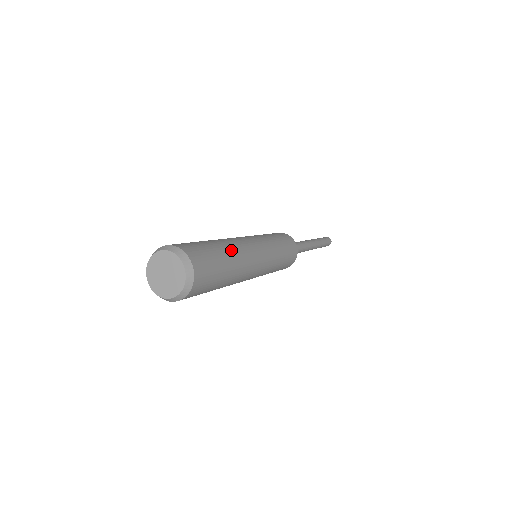
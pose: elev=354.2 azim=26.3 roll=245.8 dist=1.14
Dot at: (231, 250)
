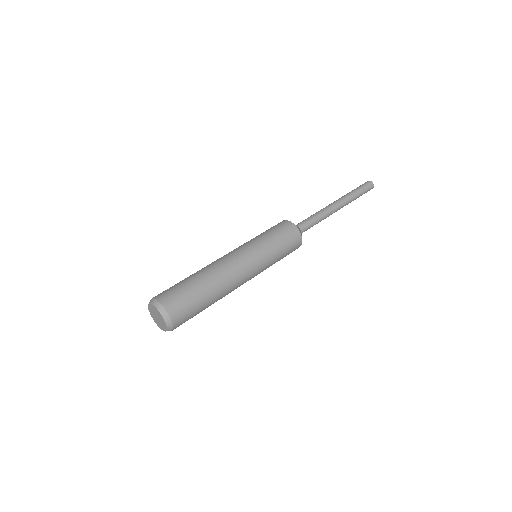
Dot at: (214, 287)
